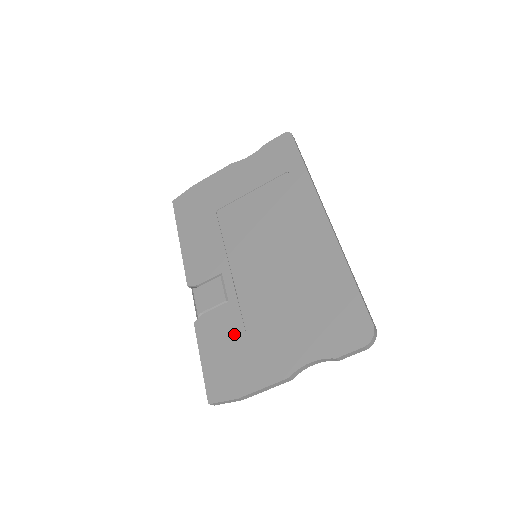
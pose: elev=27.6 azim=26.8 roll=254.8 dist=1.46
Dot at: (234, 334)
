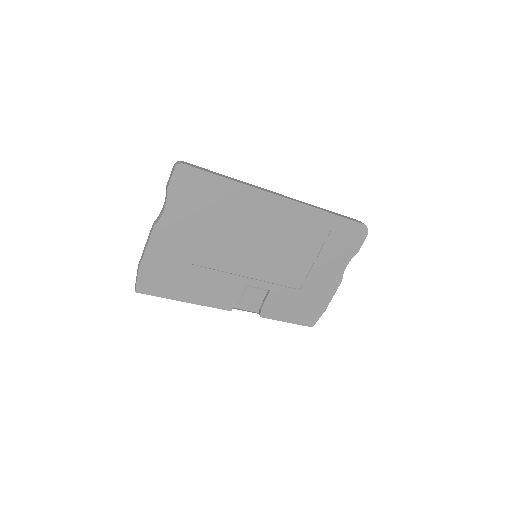
Dot at: (293, 297)
